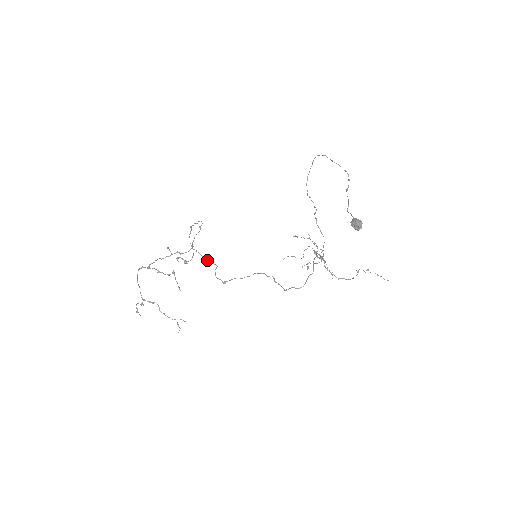
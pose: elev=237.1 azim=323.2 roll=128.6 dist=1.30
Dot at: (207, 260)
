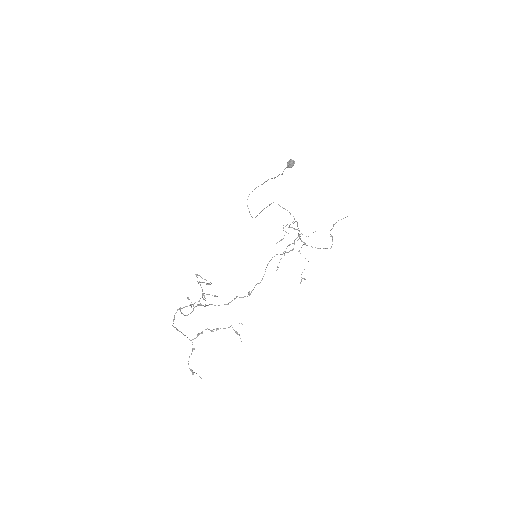
Dot at: (225, 304)
